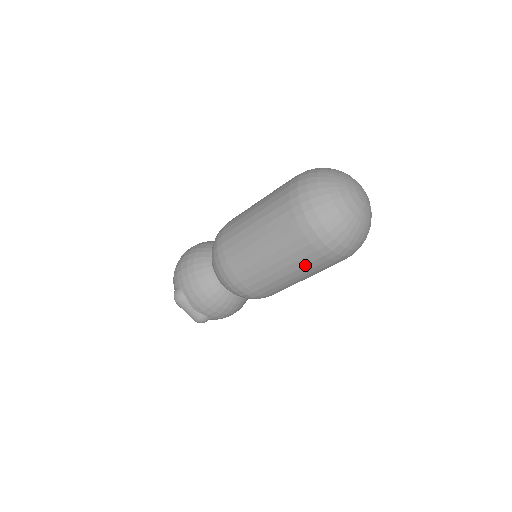
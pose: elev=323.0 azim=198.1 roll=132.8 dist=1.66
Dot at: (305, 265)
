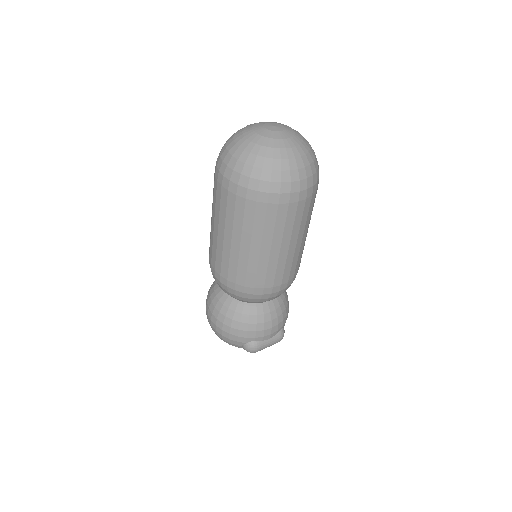
Dot at: (307, 217)
